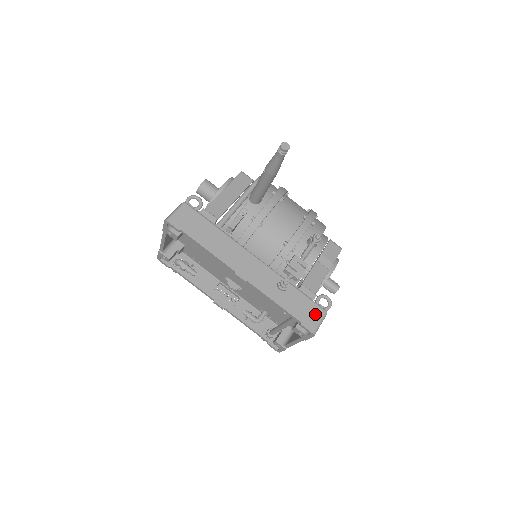
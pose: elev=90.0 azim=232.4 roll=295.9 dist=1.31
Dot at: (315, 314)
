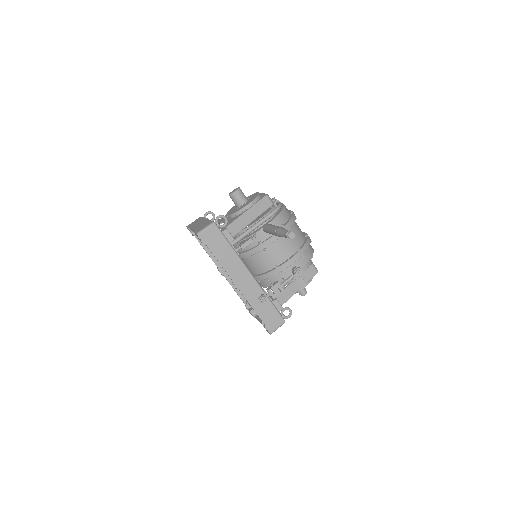
Dot at: (277, 322)
